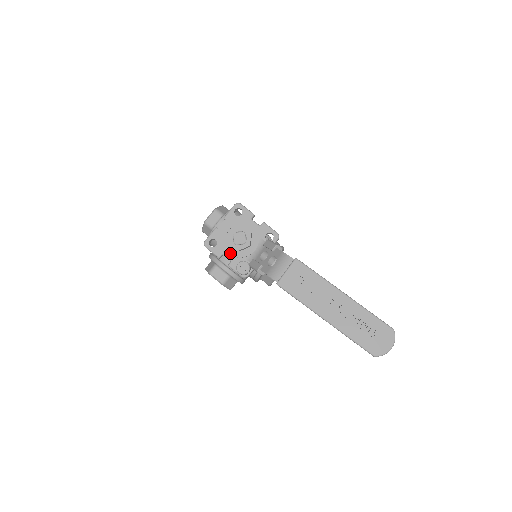
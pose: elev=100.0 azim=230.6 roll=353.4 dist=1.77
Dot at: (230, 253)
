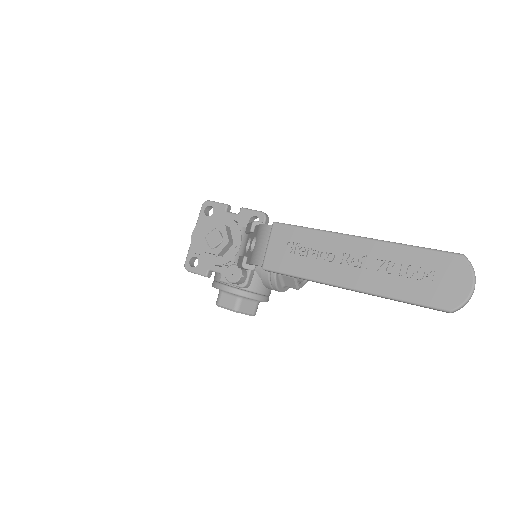
Dot at: (213, 263)
